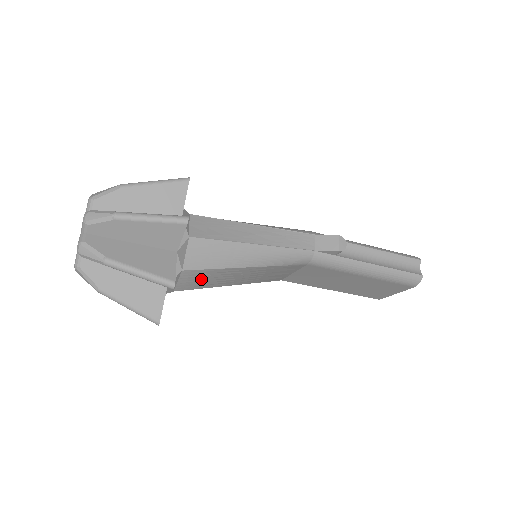
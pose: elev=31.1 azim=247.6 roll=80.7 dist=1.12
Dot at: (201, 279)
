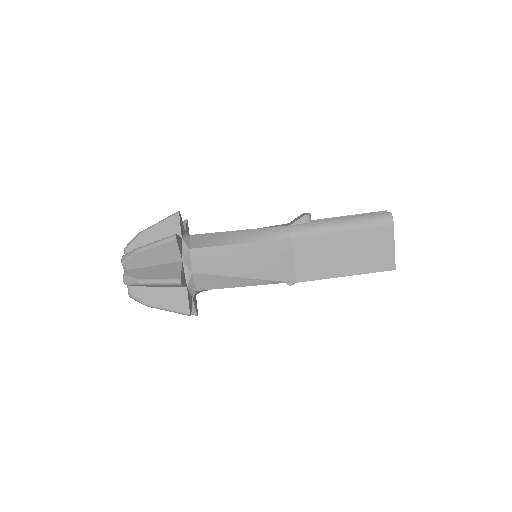
Dot at: (210, 261)
